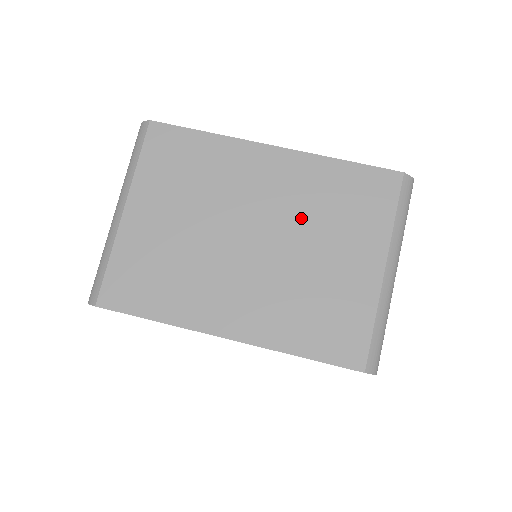
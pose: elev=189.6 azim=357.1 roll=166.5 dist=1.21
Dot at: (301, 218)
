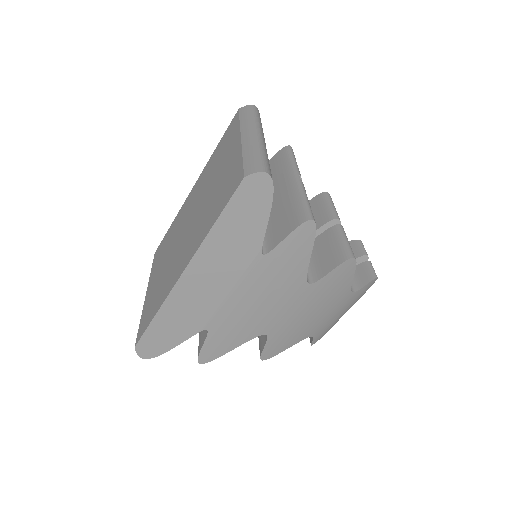
Dot at: (205, 186)
